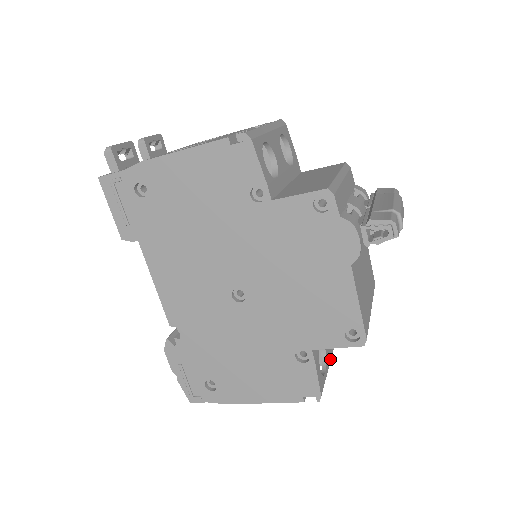
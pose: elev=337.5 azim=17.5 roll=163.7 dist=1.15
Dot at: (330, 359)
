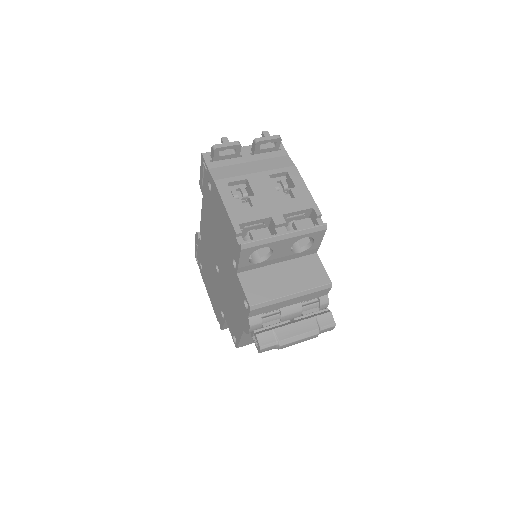
Dot at: occluded
